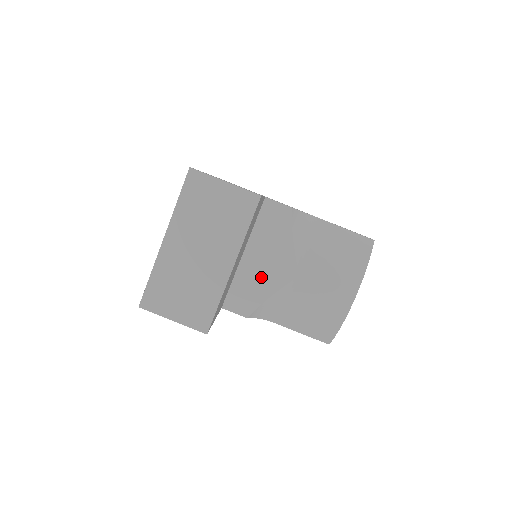
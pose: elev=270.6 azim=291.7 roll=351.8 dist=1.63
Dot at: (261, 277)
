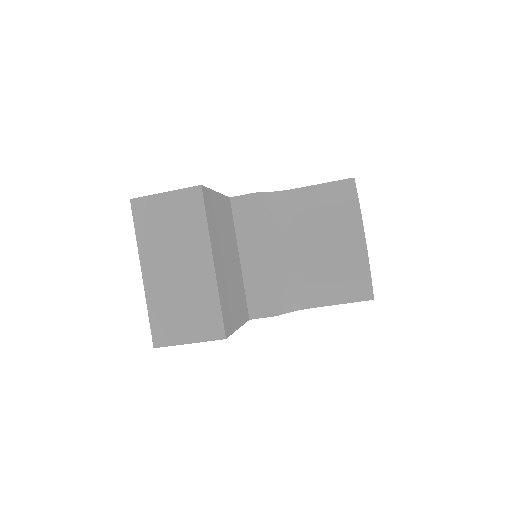
Dot at: (268, 270)
